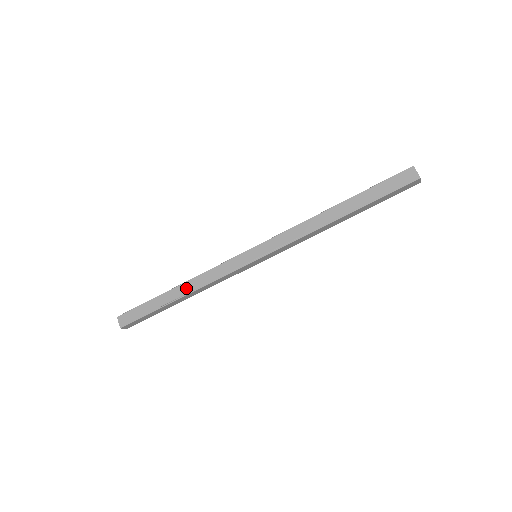
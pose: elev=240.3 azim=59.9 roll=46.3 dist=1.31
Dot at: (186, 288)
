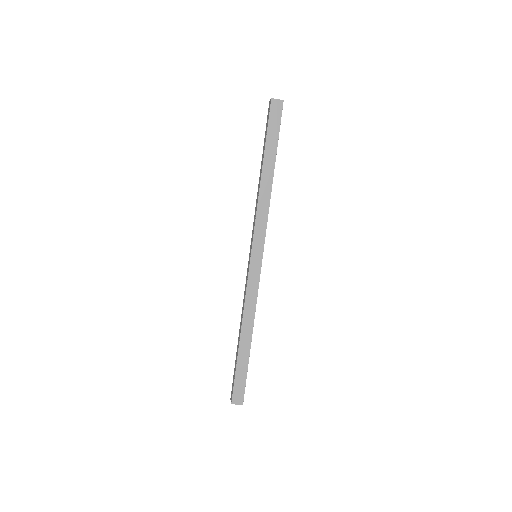
Dot at: (240, 326)
